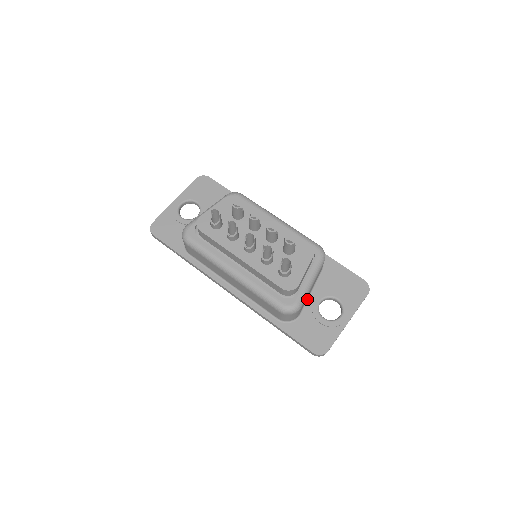
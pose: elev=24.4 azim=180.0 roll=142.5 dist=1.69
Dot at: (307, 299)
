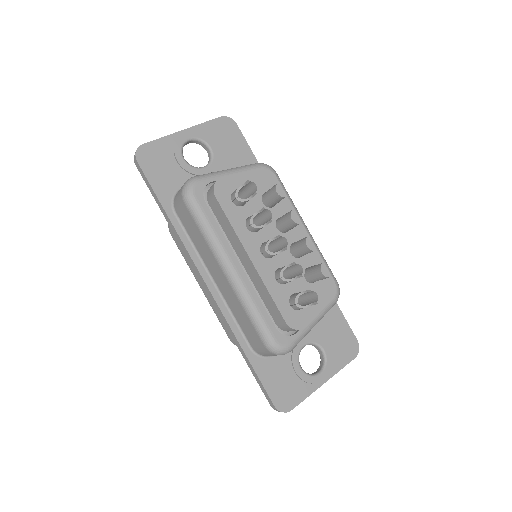
Dot at: occluded
